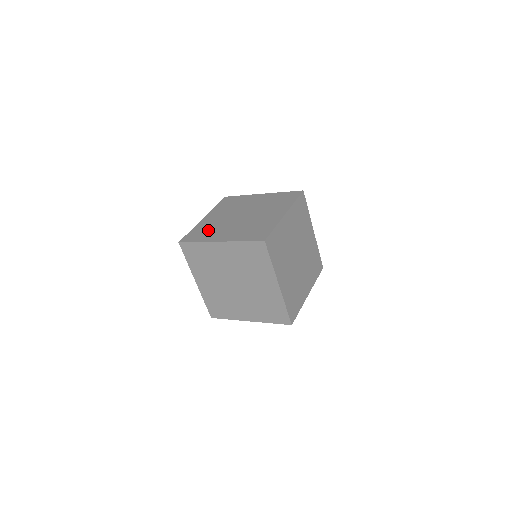
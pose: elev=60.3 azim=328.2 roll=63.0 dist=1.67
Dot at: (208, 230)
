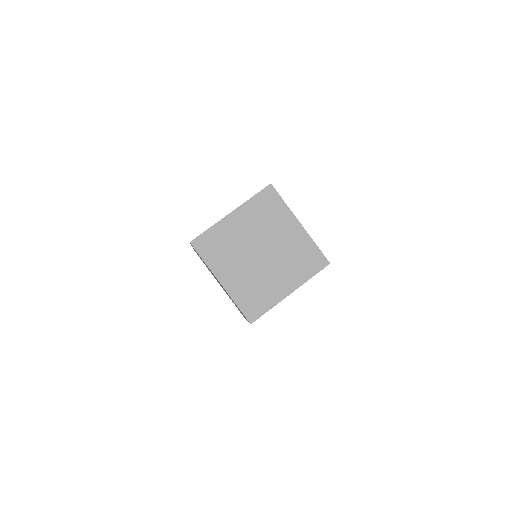
Dot at: occluded
